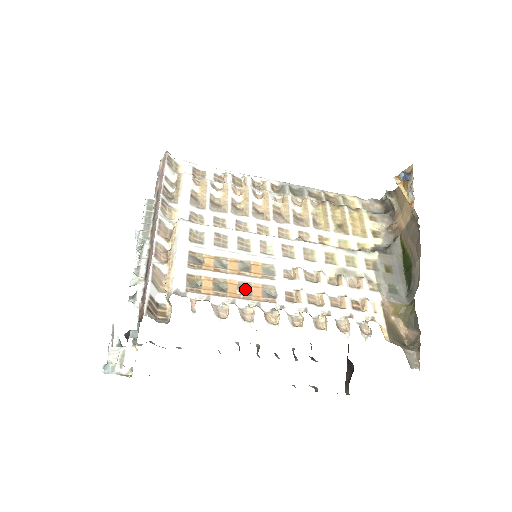
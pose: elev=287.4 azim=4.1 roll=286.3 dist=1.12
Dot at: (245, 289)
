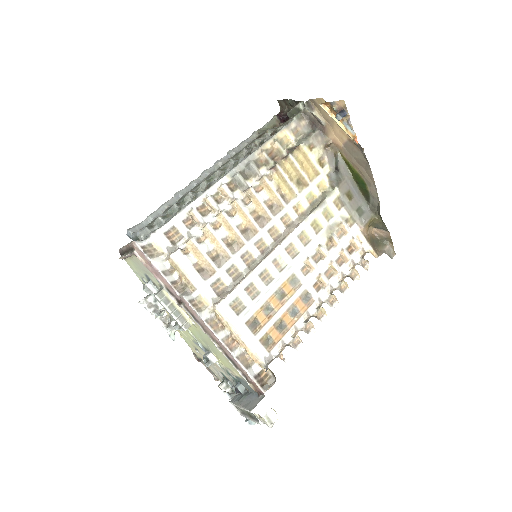
Dot at: (293, 311)
